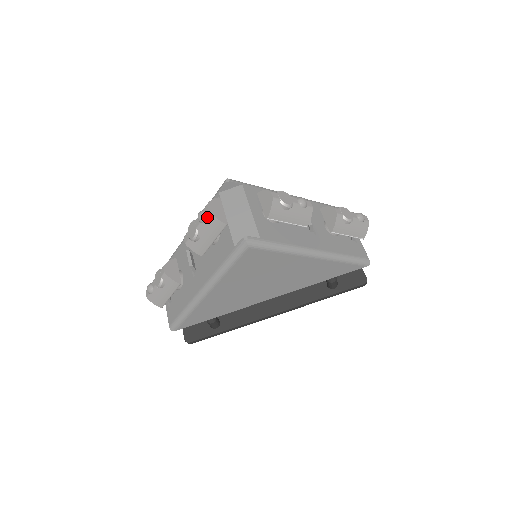
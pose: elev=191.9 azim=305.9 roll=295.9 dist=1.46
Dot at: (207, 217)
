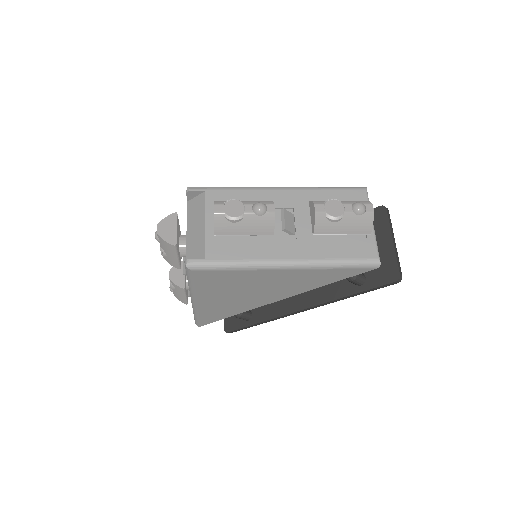
Dot at: (159, 238)
